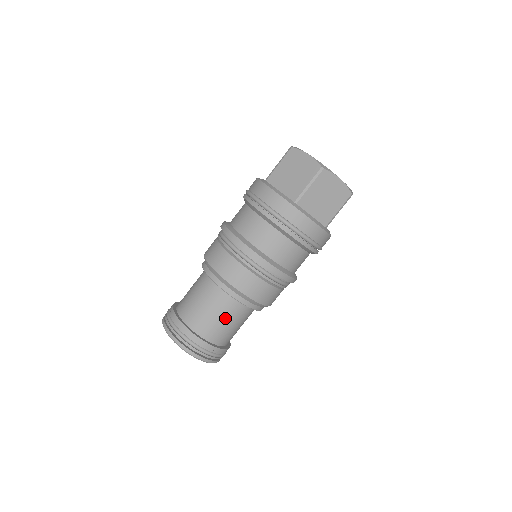
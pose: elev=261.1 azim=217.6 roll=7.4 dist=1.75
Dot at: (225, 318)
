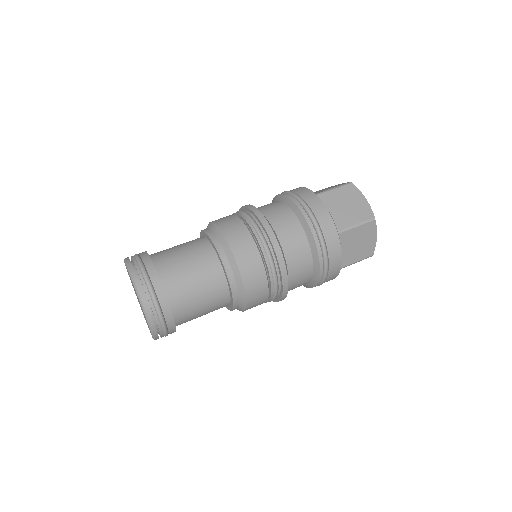
Dot at: (191, 262)
